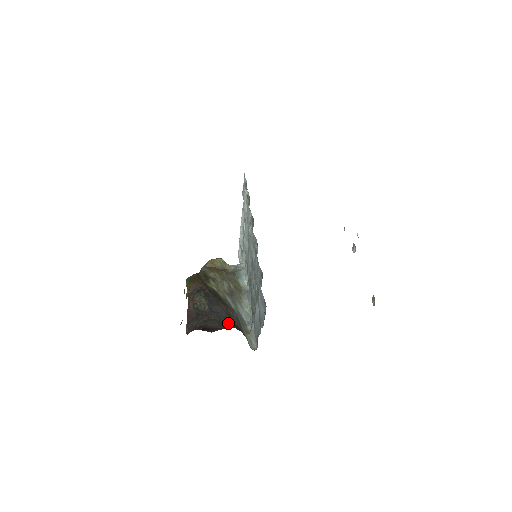
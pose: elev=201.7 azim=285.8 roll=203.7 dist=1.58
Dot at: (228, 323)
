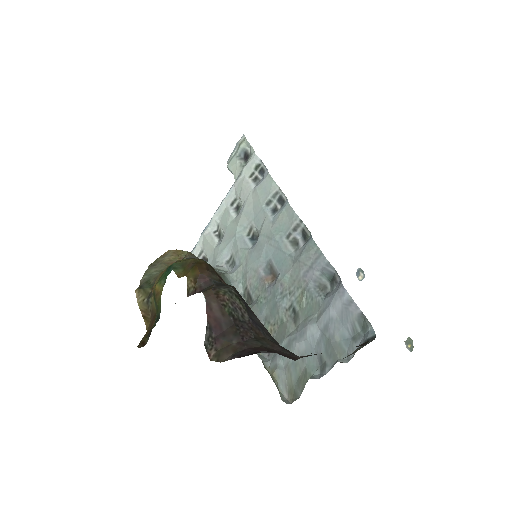
Dot at: occluded
